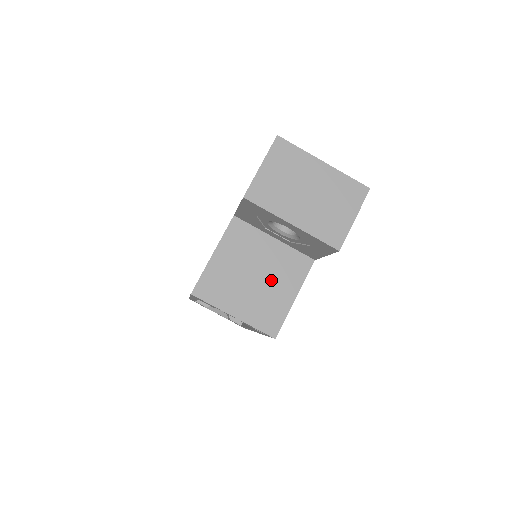
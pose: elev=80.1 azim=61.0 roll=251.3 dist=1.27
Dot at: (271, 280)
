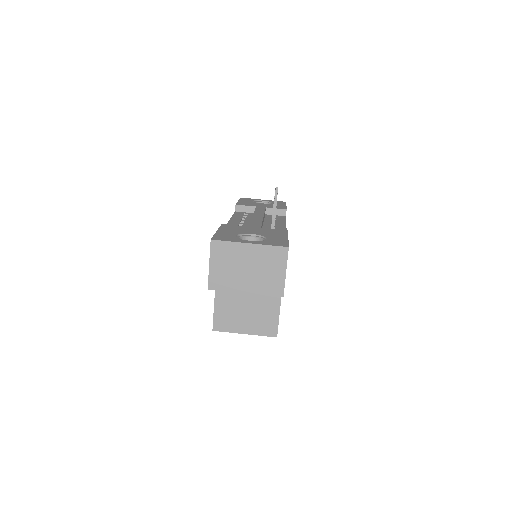
Dot at: (259, 303)
